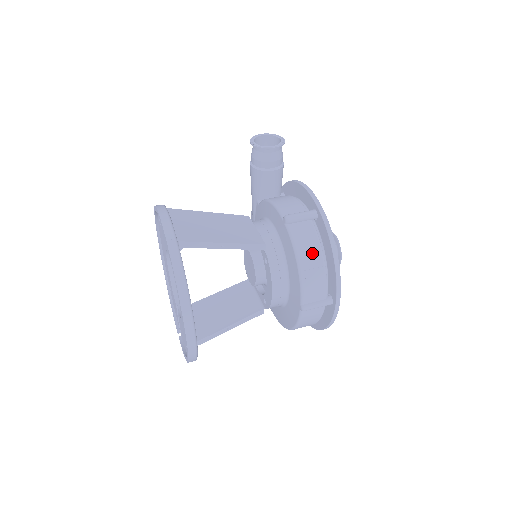
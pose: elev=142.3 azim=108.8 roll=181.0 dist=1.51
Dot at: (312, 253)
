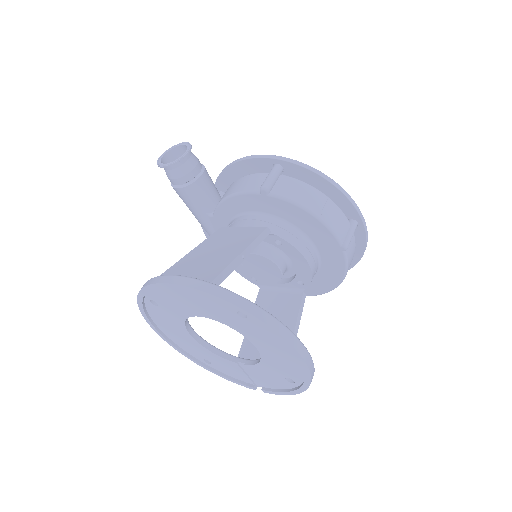
Dot at: (311, 196)
